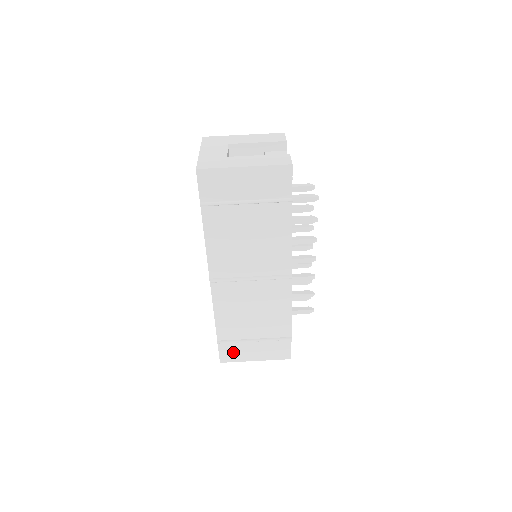
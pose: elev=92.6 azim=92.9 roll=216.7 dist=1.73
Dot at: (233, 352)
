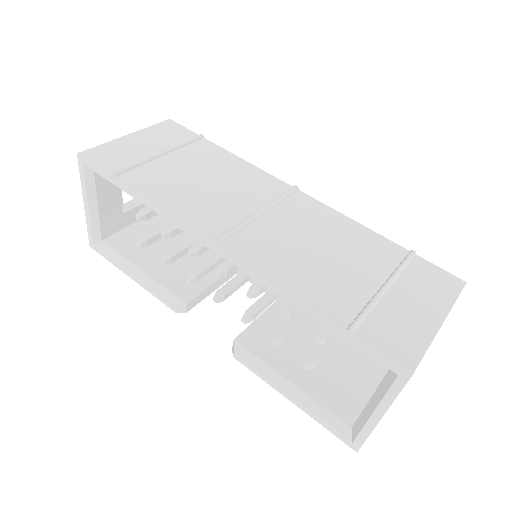
Dot at: (394, 335)
